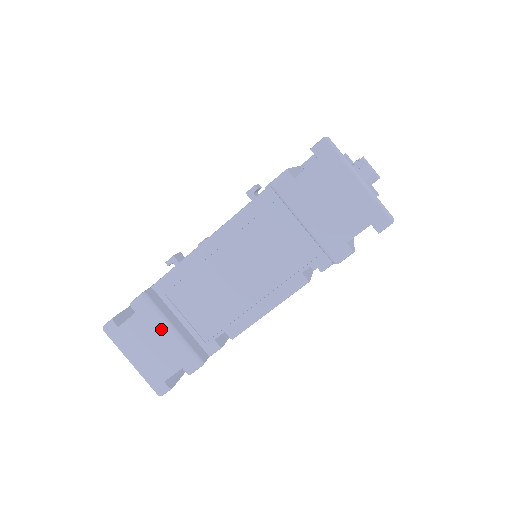
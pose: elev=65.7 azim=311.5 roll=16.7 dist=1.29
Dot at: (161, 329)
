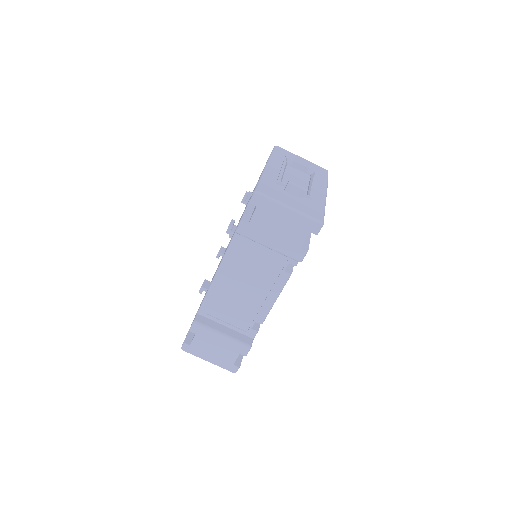
Dot at: (215, 337)
